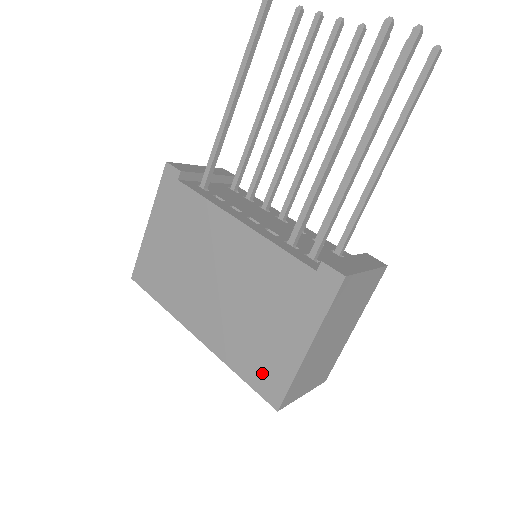
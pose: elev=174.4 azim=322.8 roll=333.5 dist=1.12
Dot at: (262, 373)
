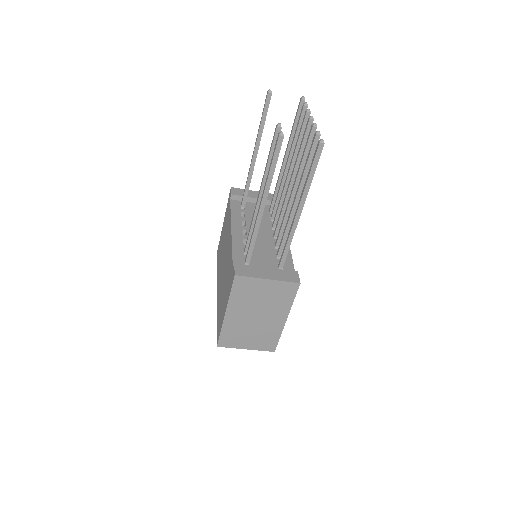
Dot at: (219, 322)
